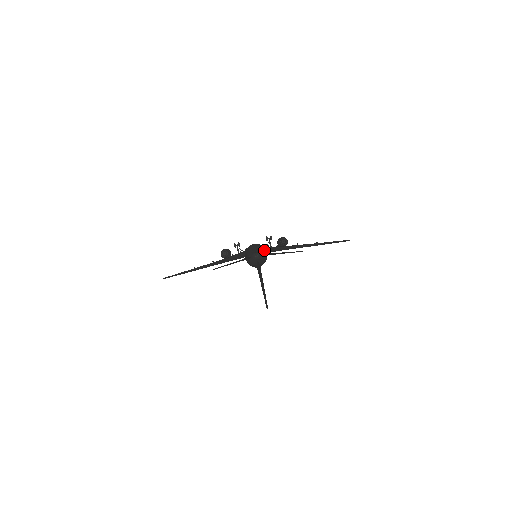
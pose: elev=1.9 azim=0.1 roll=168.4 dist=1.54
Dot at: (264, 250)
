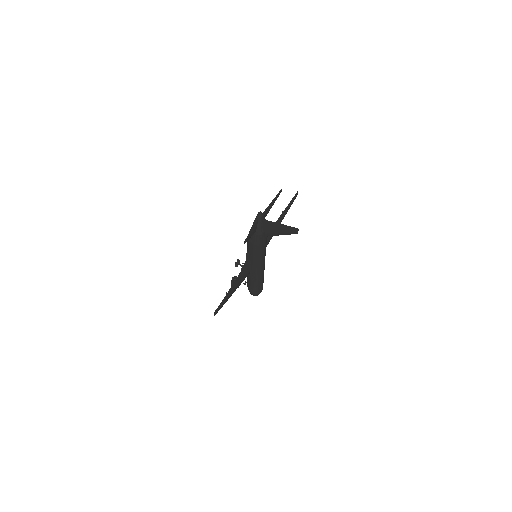
Dot at: occluded
